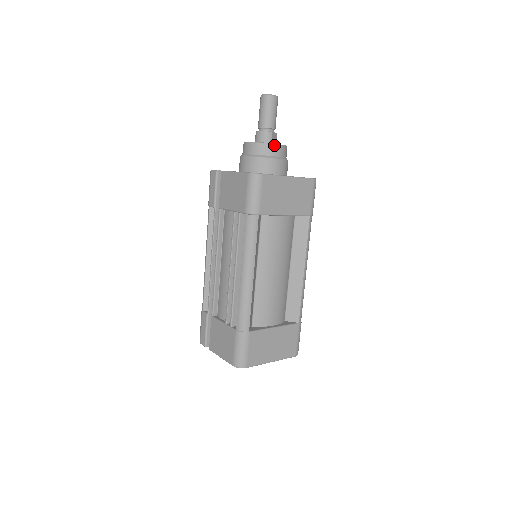
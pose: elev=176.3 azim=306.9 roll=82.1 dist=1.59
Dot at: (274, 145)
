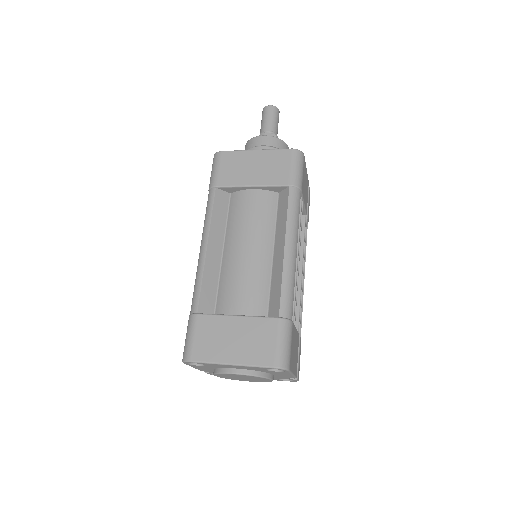
Dot at: (257, 137)
